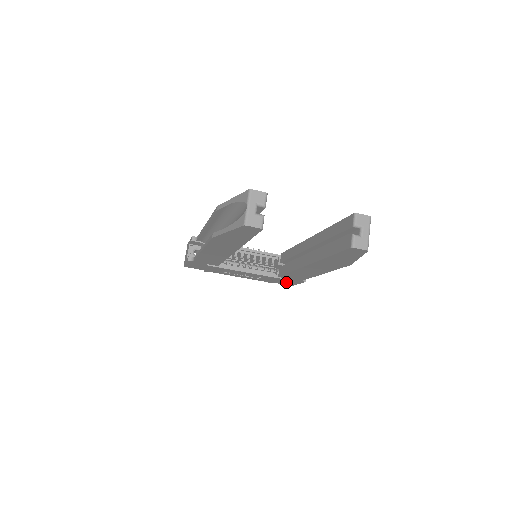
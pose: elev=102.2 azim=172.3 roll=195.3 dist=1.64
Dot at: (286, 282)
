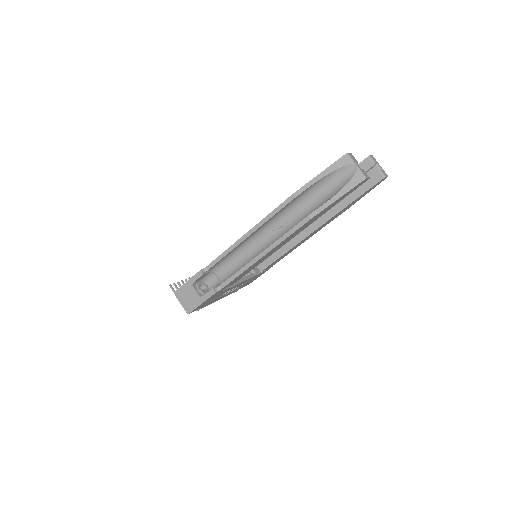
Dot at: occluded
